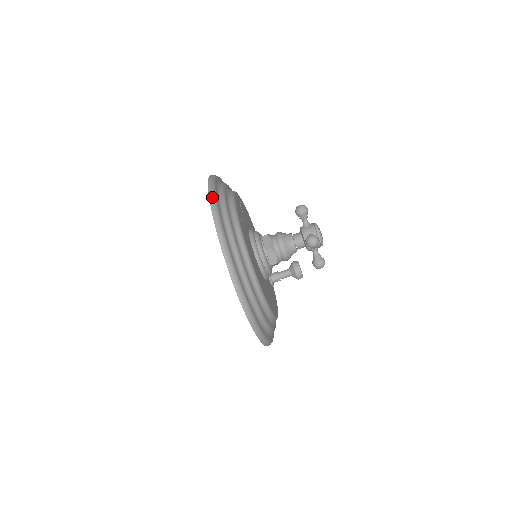
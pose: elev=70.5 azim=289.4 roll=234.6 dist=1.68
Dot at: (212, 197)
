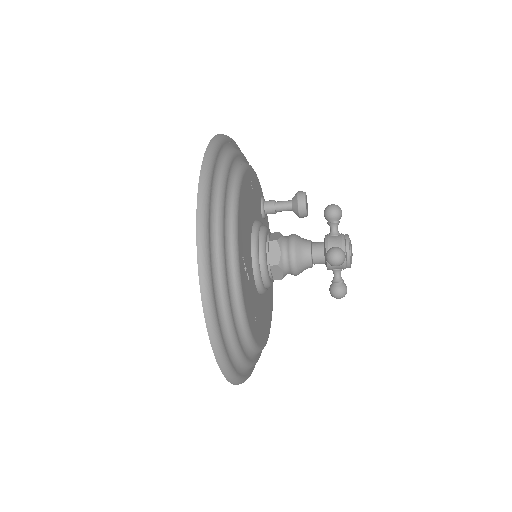
Dot at: (223, 366)
